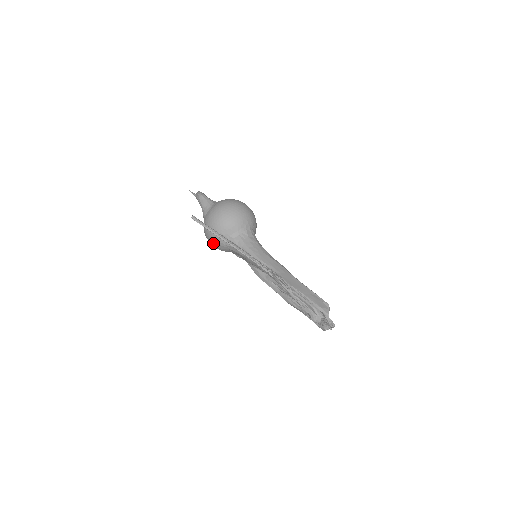
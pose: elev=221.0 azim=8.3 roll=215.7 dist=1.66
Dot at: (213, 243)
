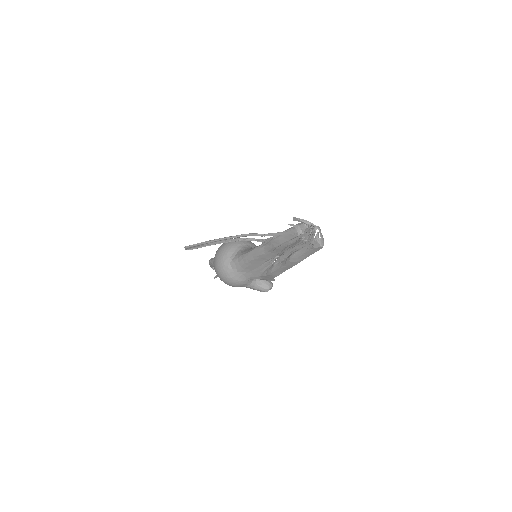
Dot at: (225, 277)
